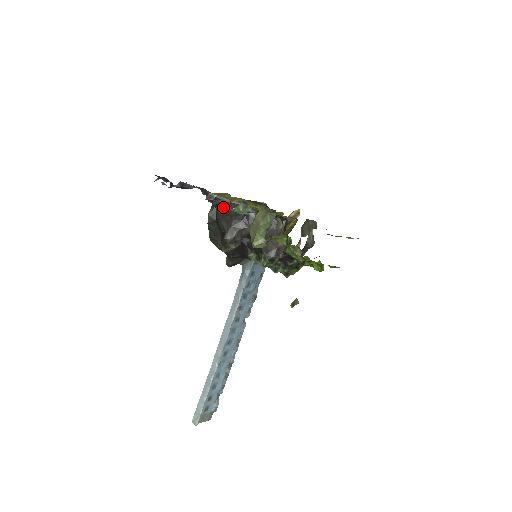
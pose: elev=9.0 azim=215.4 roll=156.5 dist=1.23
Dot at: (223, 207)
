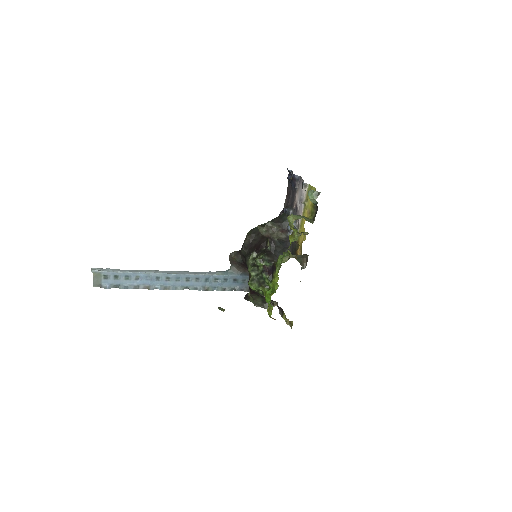
Dot at: (286, 215)
